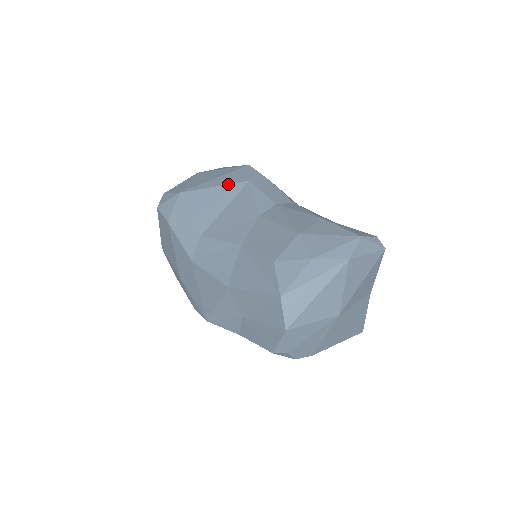
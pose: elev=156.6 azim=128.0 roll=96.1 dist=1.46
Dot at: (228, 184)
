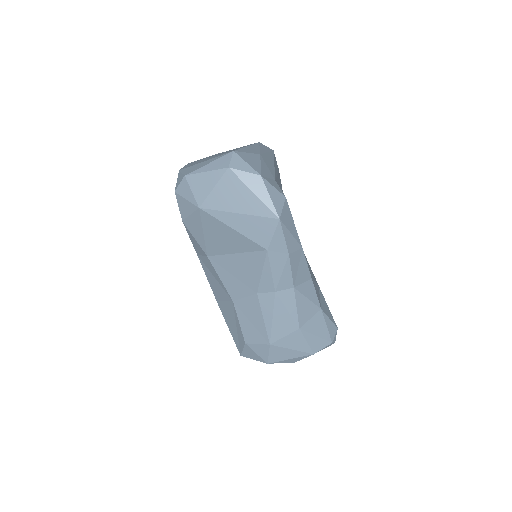
Dot at: (247, 238)
